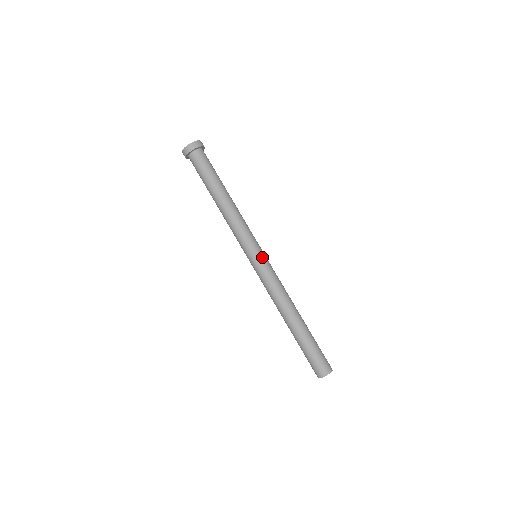
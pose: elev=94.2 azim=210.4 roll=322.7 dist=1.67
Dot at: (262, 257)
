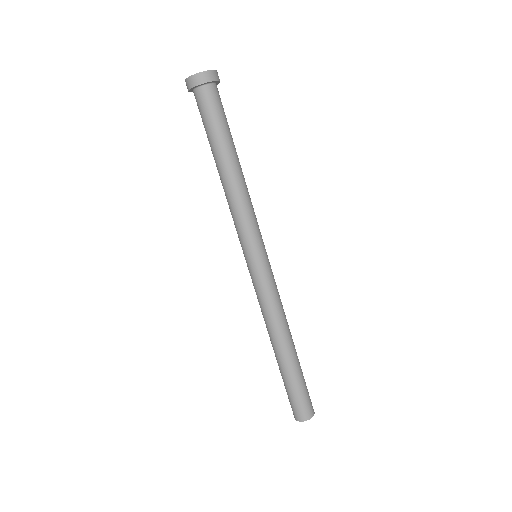
Dot at: (268, 259)
